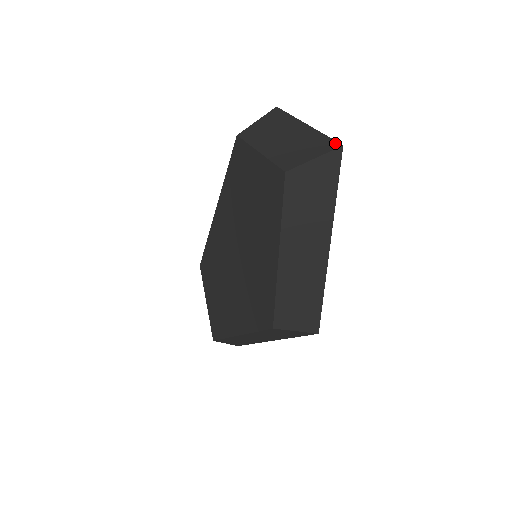
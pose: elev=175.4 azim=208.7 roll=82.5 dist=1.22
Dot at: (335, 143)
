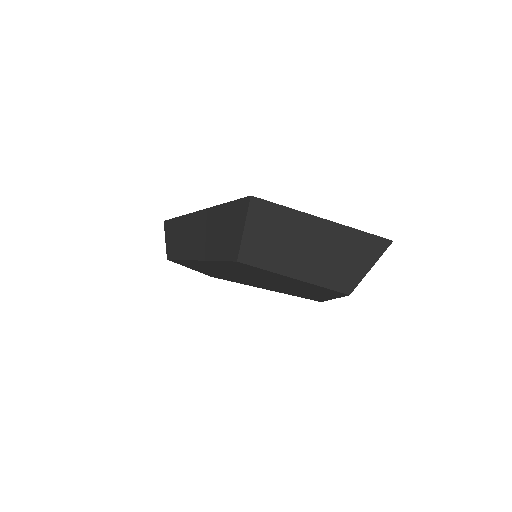
Dot at: (382, 241)
